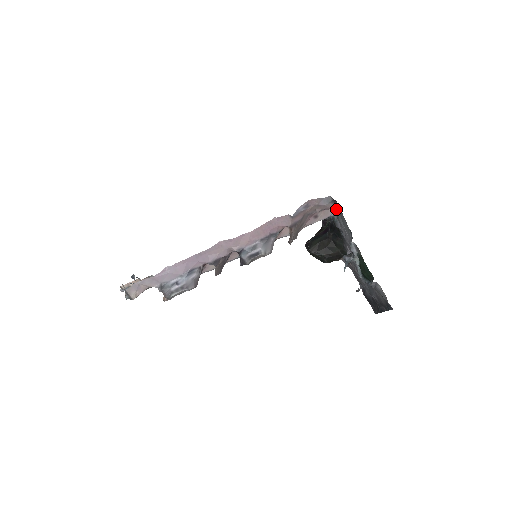
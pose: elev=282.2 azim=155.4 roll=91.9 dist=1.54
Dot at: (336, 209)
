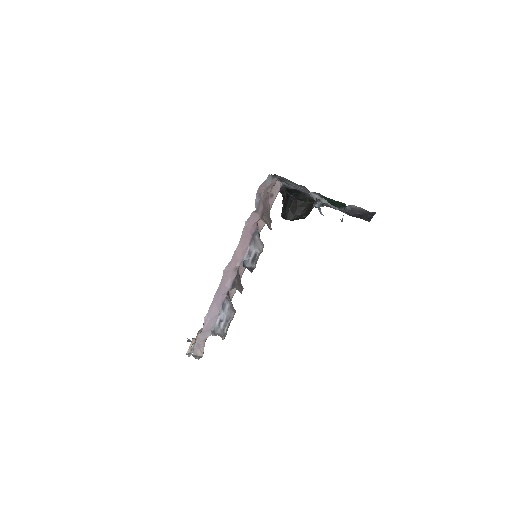
Dot at: (280, 179)
